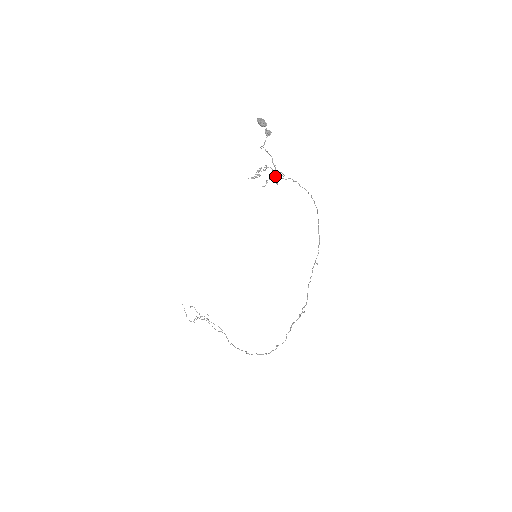
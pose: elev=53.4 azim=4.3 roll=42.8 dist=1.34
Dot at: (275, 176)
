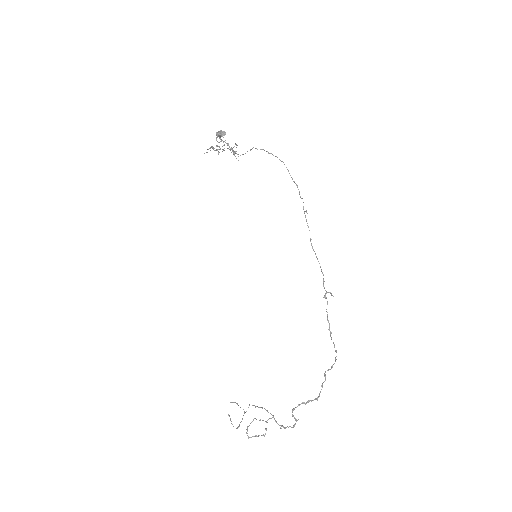
Dot at: (233, 153)
